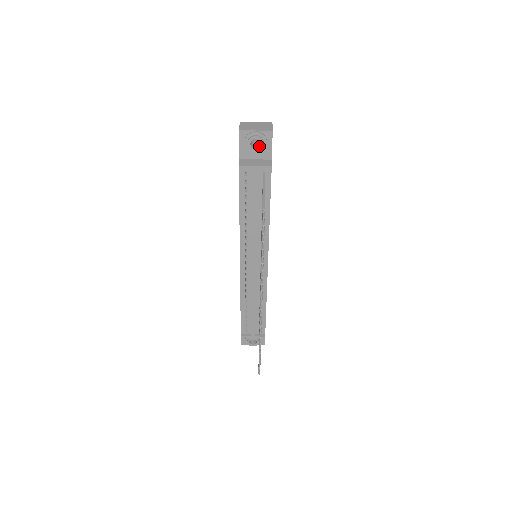
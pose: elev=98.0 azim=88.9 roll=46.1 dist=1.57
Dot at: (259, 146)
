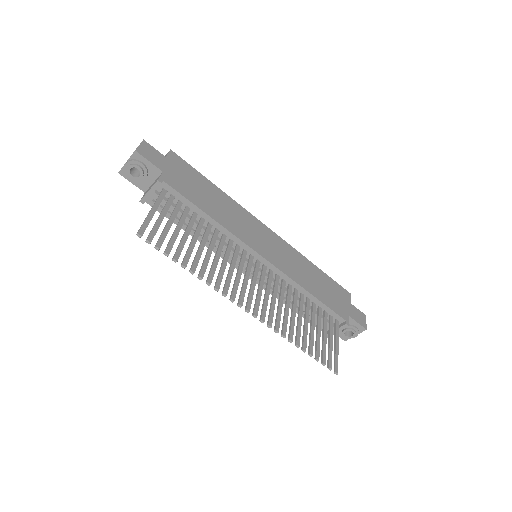
Dot at: (140, 171)
